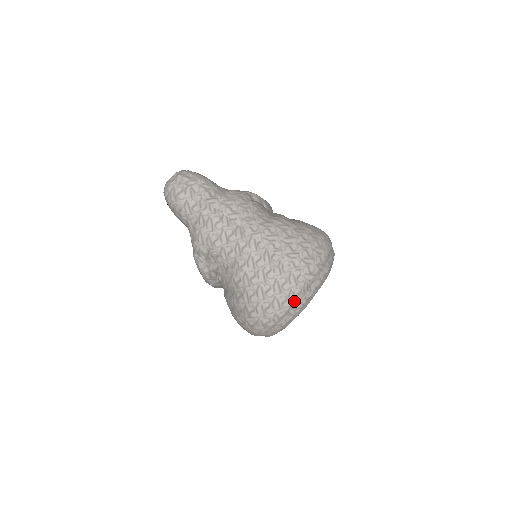
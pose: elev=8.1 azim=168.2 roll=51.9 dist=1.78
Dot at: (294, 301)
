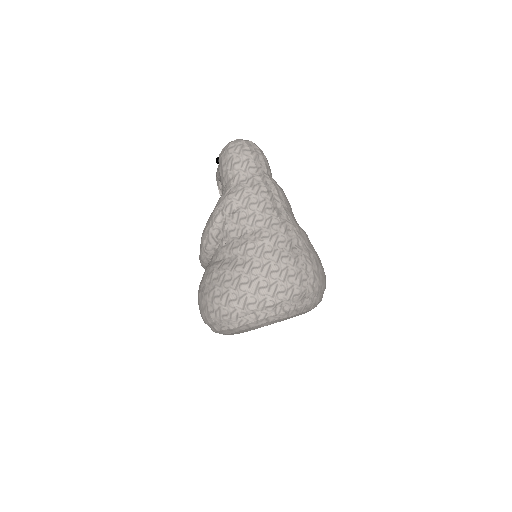
Dot at: (288, 298)
